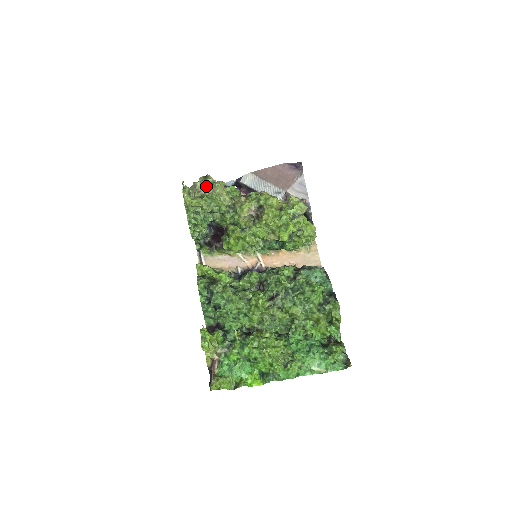
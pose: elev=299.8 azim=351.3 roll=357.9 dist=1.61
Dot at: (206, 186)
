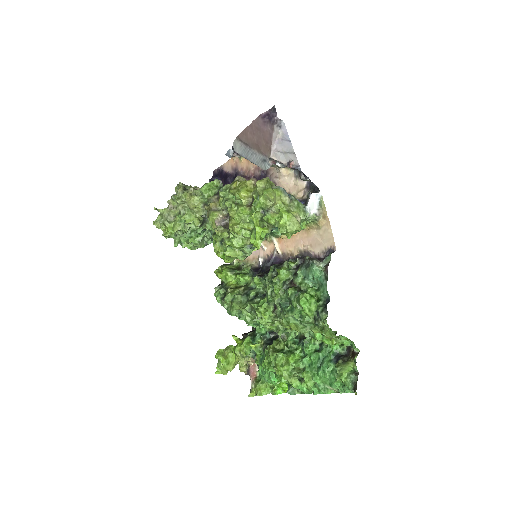
Dot at: (176, 202)
